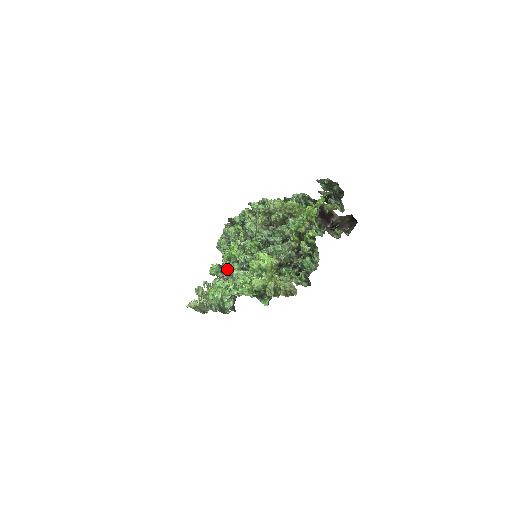
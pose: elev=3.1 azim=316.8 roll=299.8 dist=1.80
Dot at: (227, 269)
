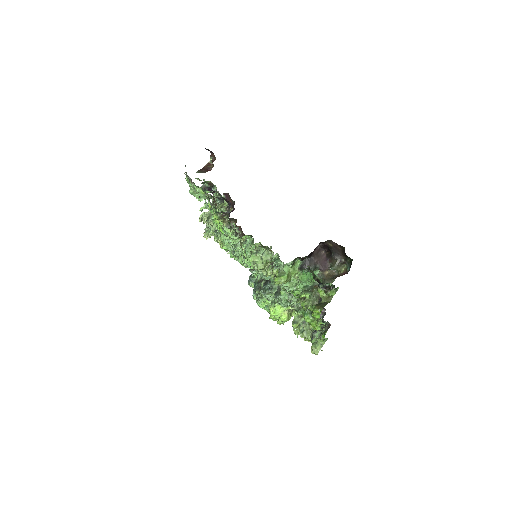
Dot at: occluded
